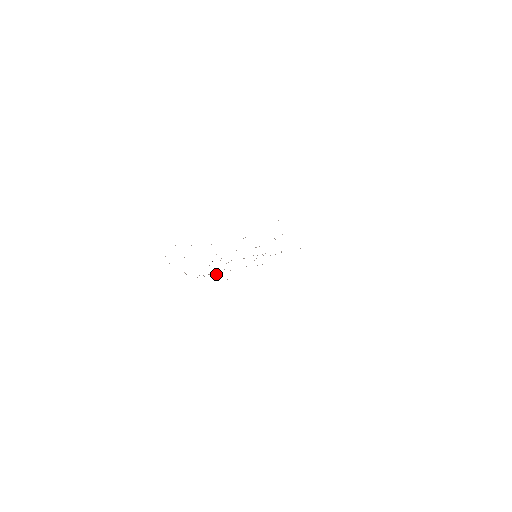
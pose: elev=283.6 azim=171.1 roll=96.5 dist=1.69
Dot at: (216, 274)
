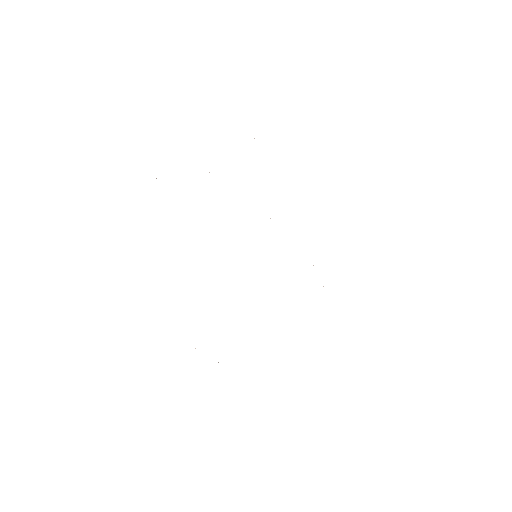
Dot at: occluded
